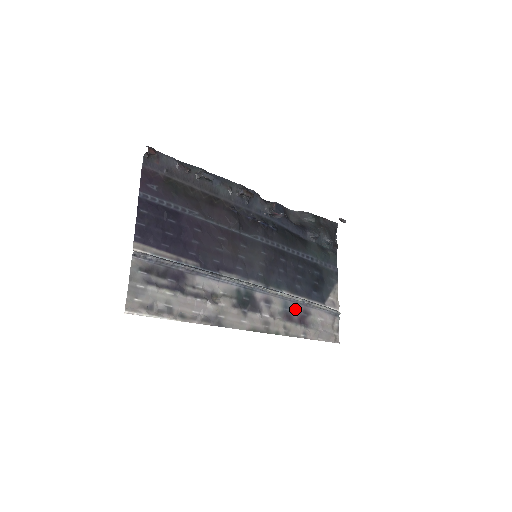
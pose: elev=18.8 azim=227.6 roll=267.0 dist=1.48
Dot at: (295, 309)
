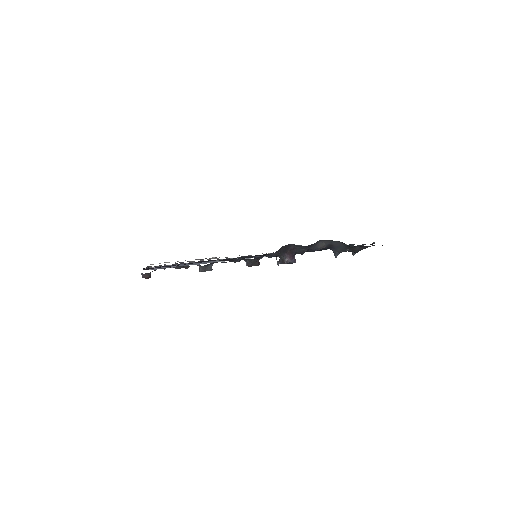
Dot at: occluded
